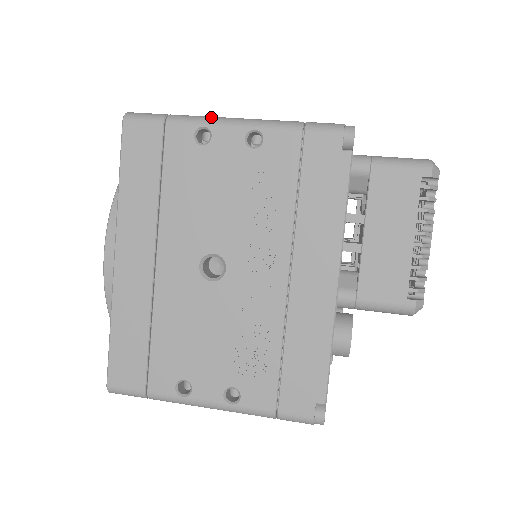
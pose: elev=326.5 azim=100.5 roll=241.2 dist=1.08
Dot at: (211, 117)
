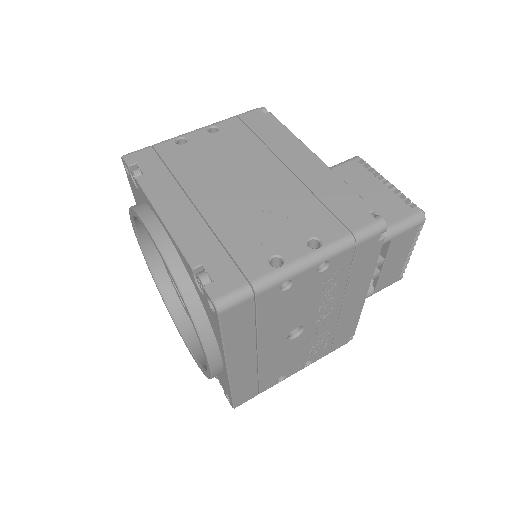
Dot at: (288, 269)
